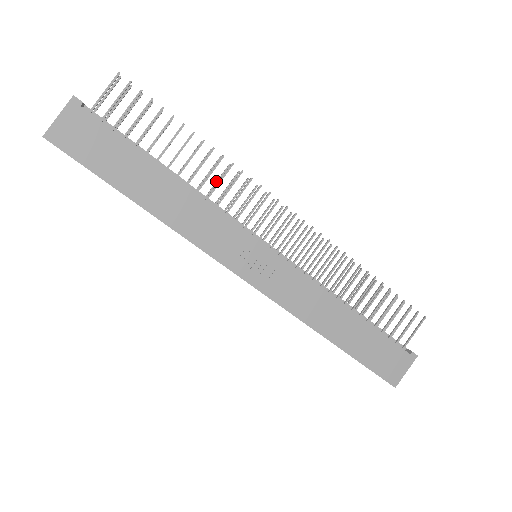
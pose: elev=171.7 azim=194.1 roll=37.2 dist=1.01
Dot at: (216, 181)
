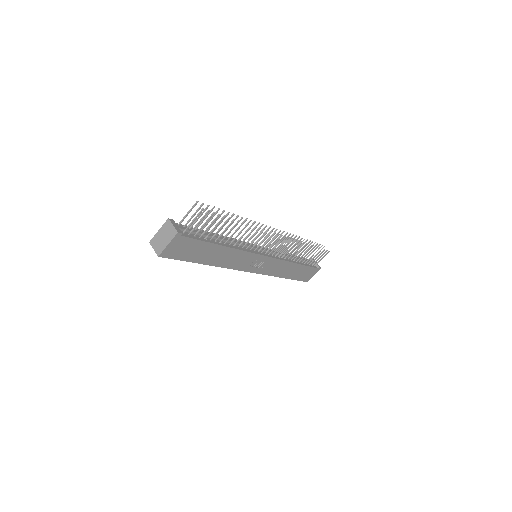
Dot at: occluded
